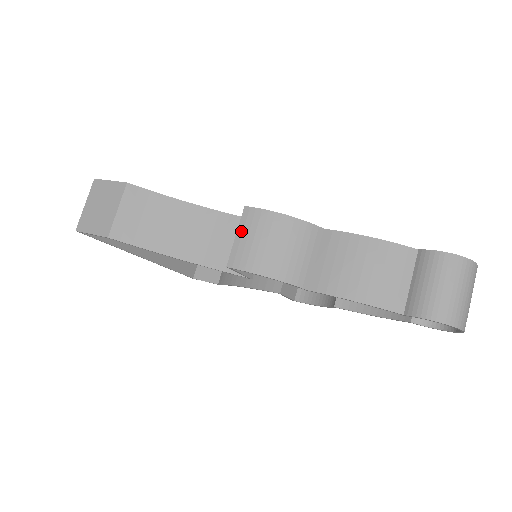
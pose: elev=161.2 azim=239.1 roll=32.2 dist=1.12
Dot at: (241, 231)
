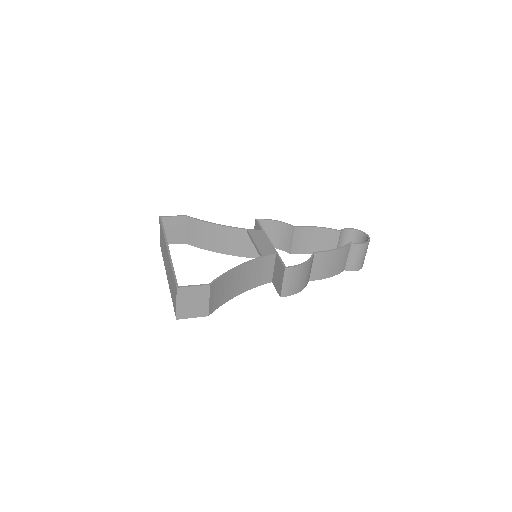
Dot at: (286, 280)
